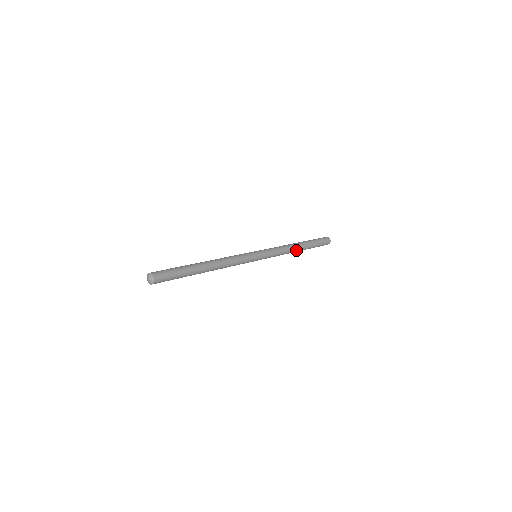
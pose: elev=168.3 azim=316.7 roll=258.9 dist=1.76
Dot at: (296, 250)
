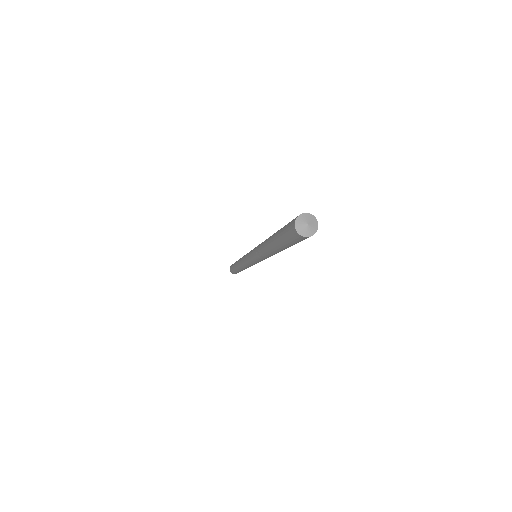
Dot at: occluded
